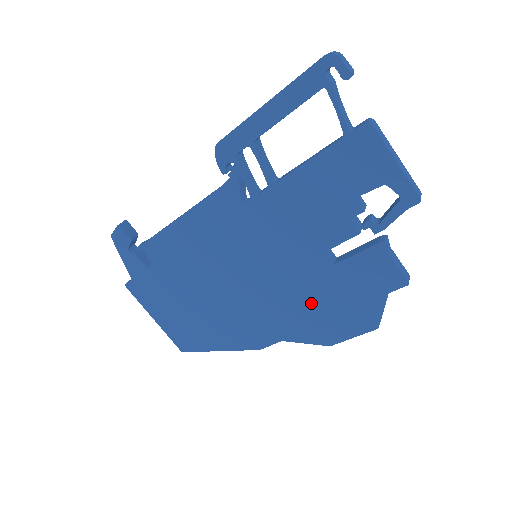
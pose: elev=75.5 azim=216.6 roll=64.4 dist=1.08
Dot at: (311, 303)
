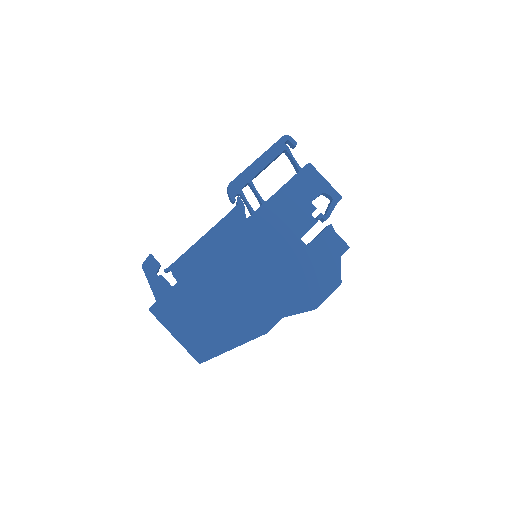
Dot at: (298, 278)
